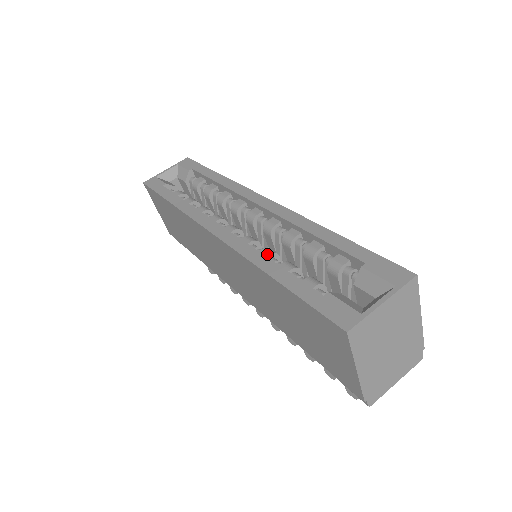
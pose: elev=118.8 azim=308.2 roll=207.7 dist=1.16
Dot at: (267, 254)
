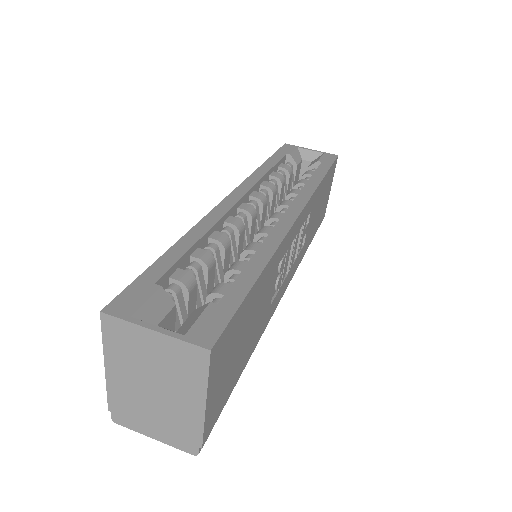
Dot at: (216, 237)
